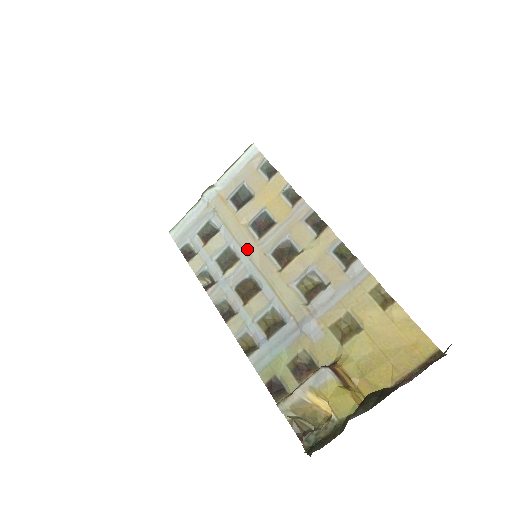
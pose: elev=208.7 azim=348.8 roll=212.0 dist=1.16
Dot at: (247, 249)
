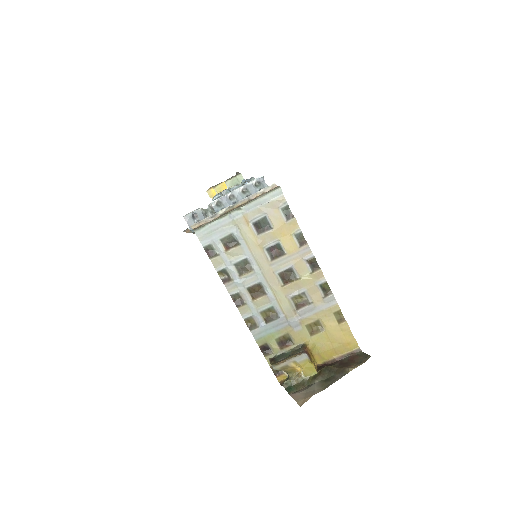
Dot at: (261, 265)
